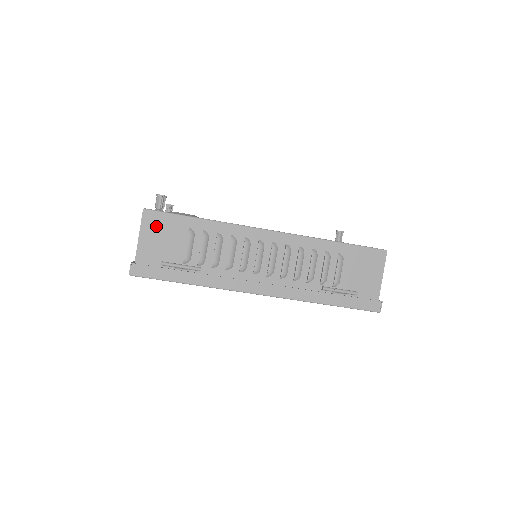
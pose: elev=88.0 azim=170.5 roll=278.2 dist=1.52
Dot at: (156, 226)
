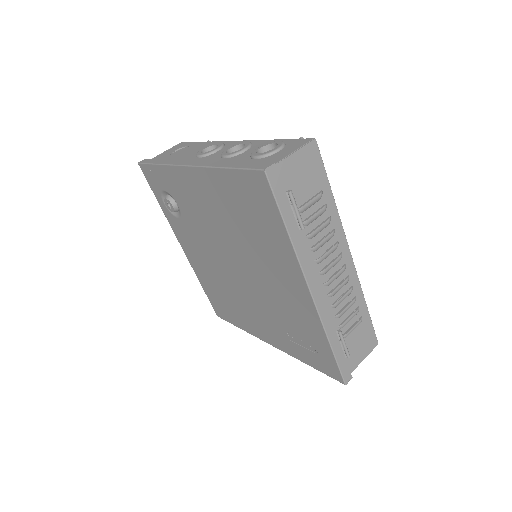
Dot at: (310, 161)
